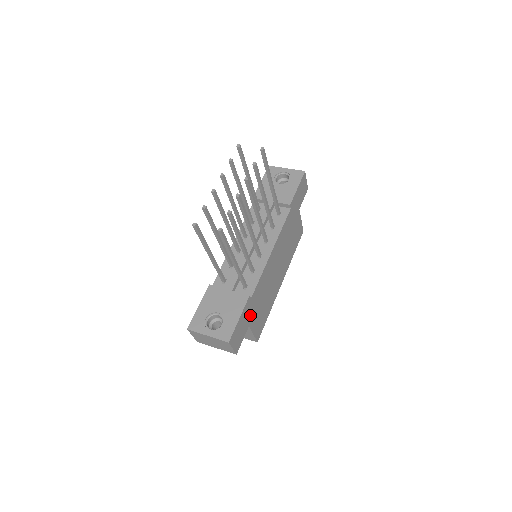
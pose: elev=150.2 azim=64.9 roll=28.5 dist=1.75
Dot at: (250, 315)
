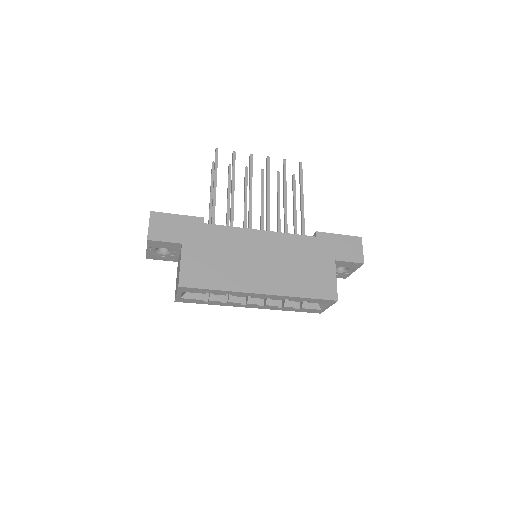
Dot at: (191, 237)
